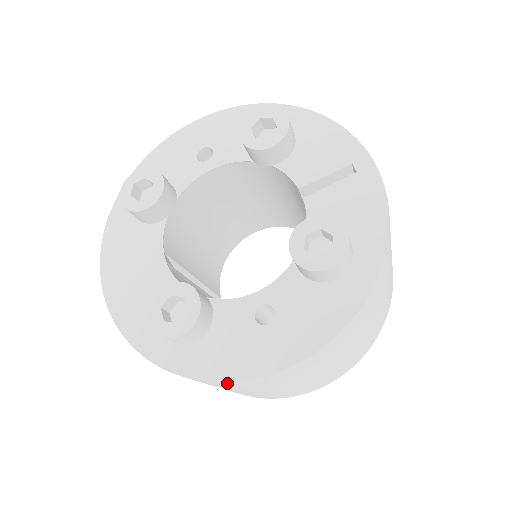
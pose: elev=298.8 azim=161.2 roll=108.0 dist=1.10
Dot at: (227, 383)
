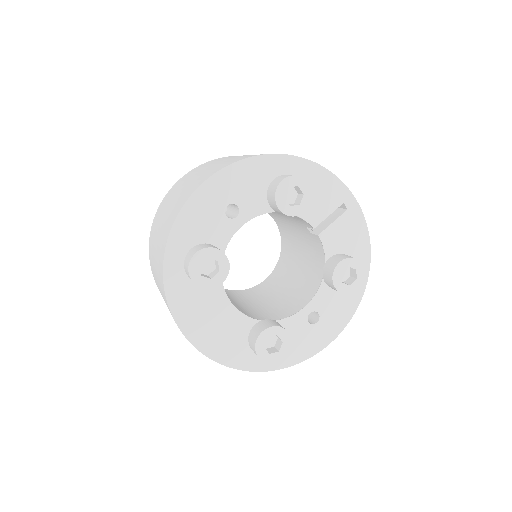
Dot at: (299, 360)
